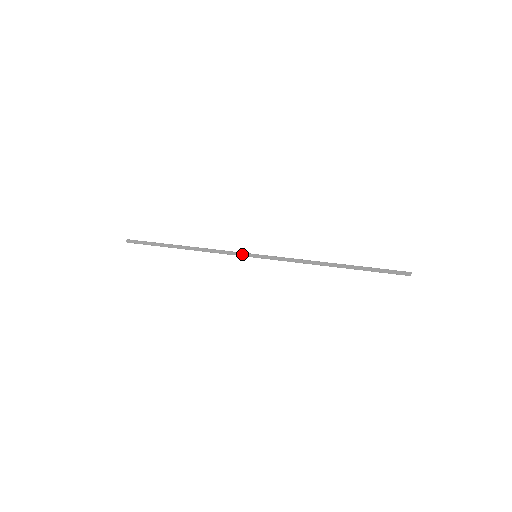
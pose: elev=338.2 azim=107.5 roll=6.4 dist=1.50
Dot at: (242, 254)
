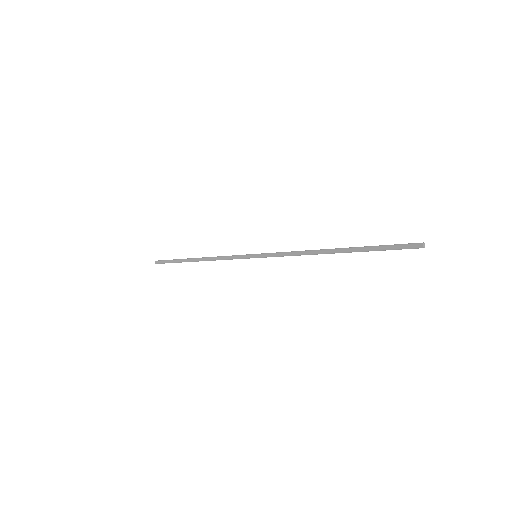
Dot at: occluded
